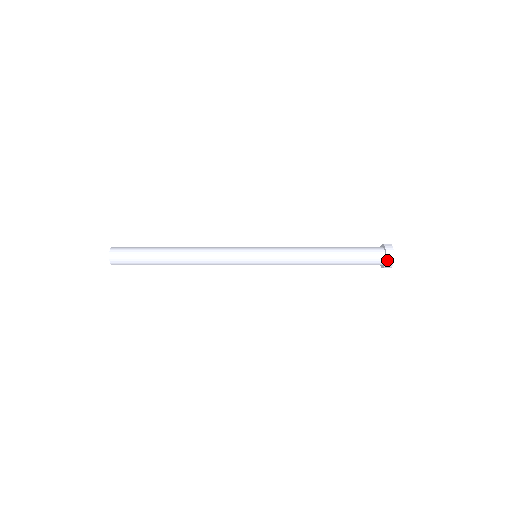
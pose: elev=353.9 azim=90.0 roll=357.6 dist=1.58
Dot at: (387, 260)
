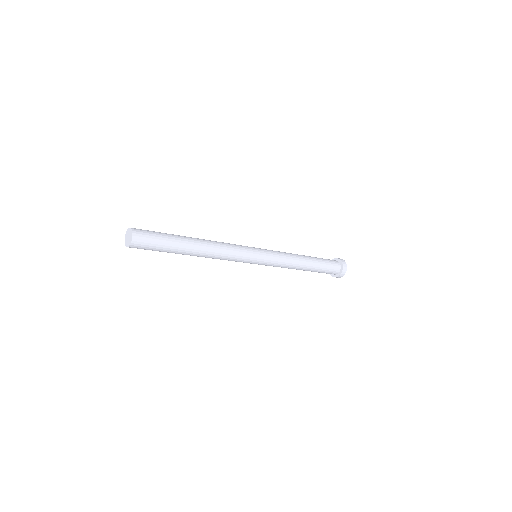
Dot at: (341, 274)
